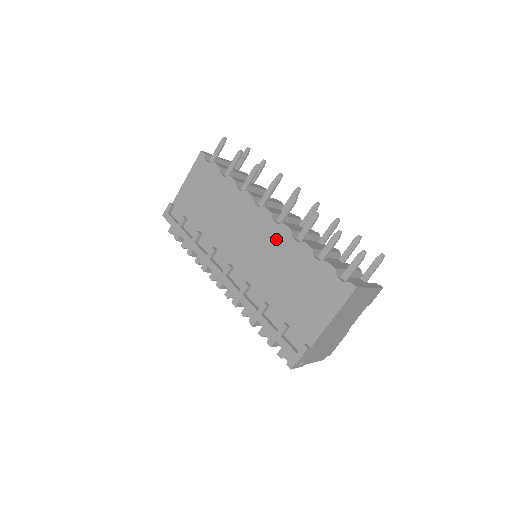
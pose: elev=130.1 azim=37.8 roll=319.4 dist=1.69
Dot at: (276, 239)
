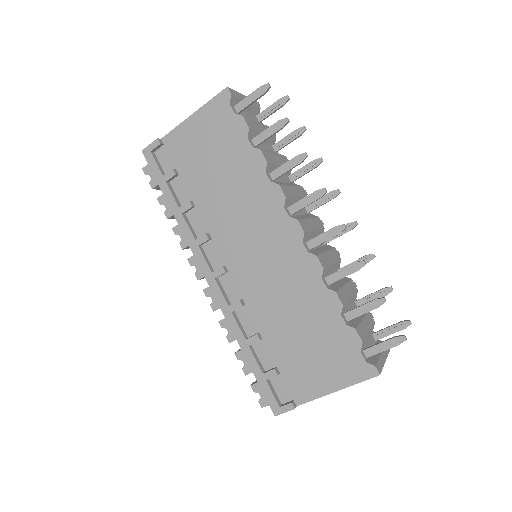
Dot at: (299, 269)
